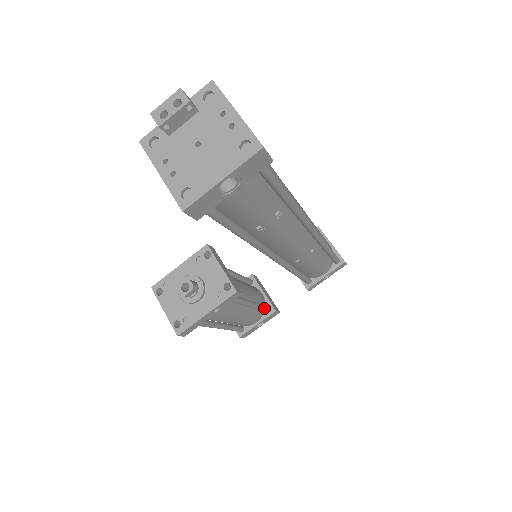
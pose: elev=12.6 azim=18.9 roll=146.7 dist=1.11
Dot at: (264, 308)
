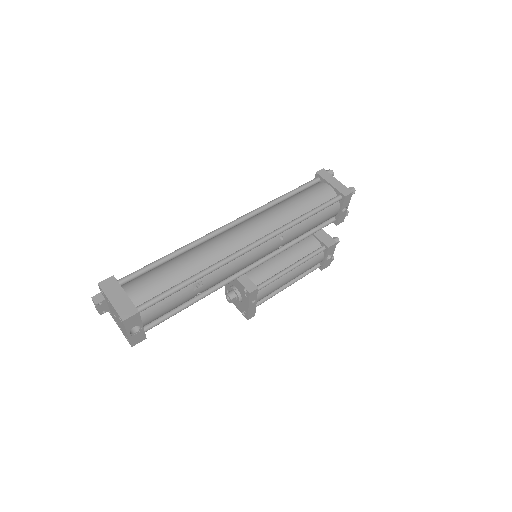
Dot at: (313, 255)
